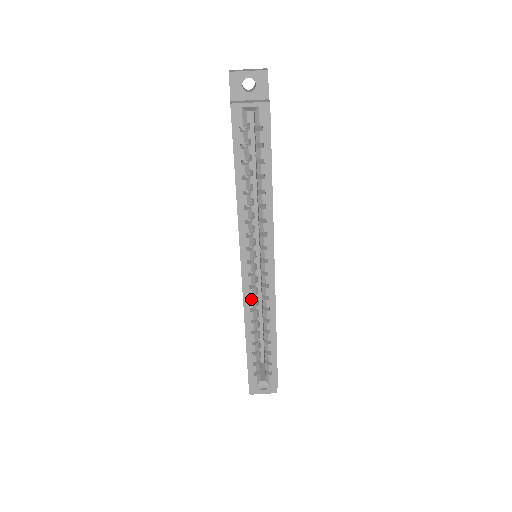
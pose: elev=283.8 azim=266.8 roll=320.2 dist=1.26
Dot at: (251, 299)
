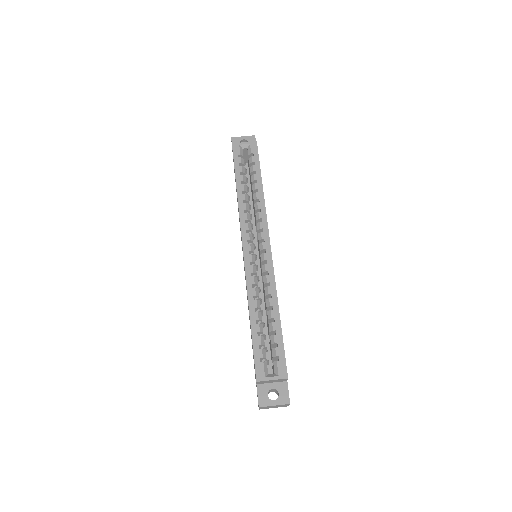
Dot at: (253, 277)
